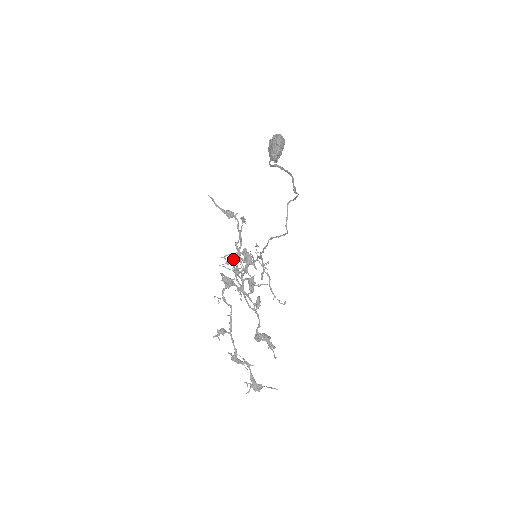
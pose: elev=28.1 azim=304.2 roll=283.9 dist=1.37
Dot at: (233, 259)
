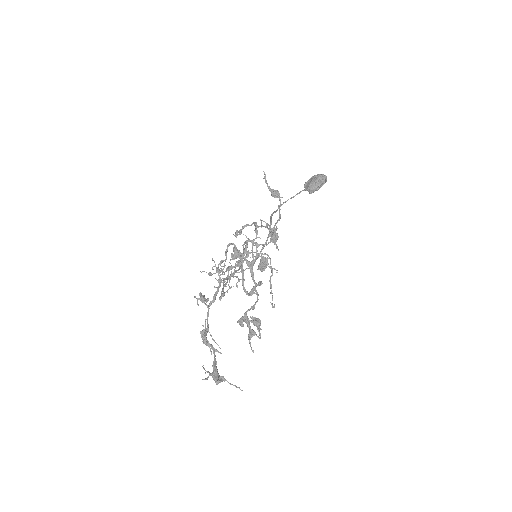
Dot at: (267, 227)
